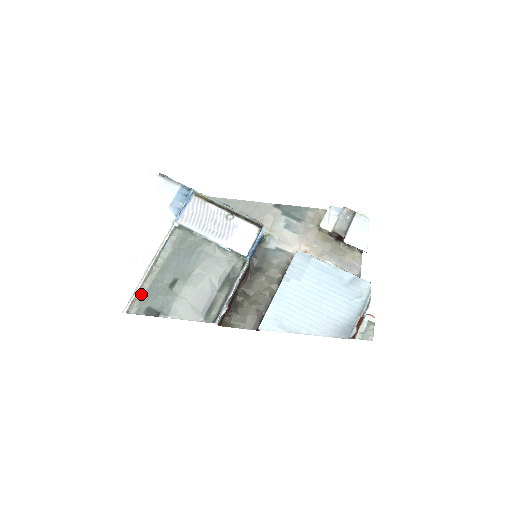
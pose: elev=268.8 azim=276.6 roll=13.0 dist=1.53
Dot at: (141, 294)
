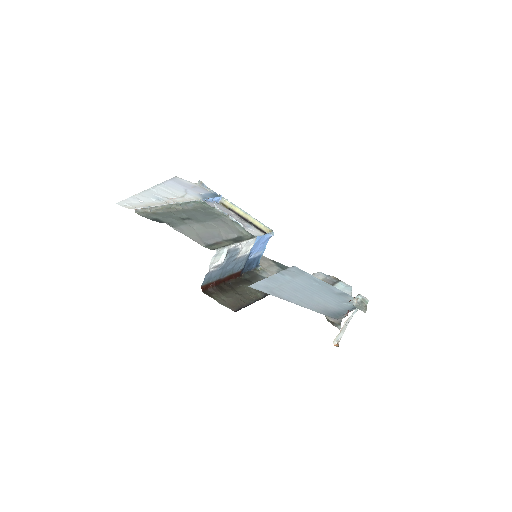
Dot at: (153, 212)
